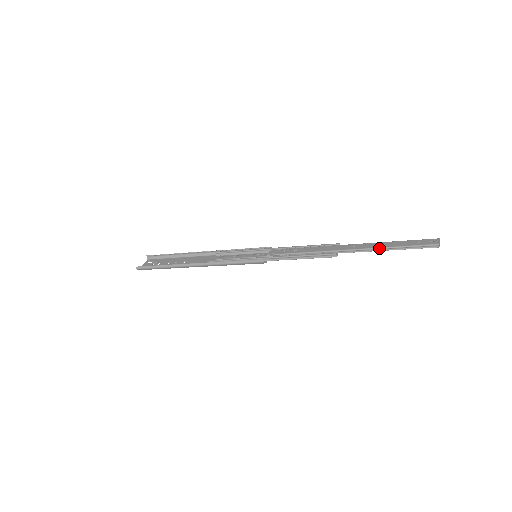
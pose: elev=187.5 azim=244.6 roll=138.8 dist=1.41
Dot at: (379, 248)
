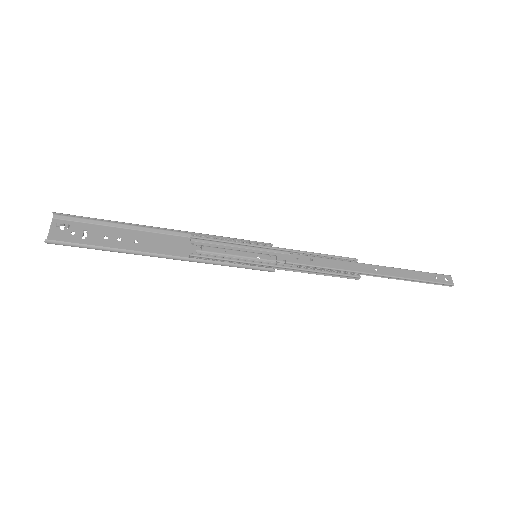
Dot at: (403, 278)
